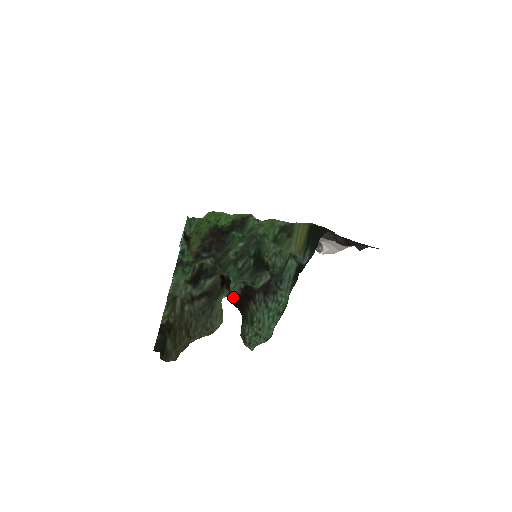
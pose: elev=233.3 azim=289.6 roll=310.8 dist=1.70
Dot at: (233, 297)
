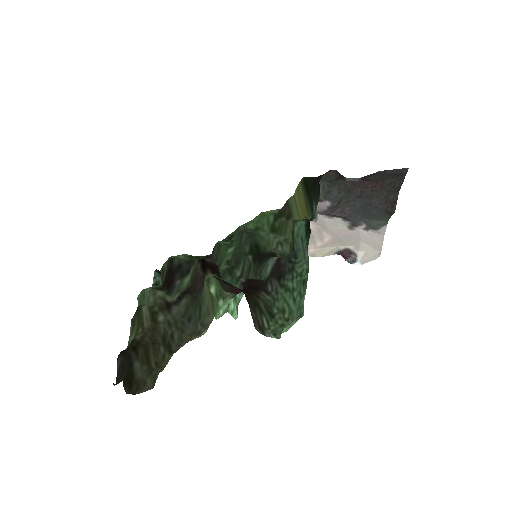
Dot at: (231, 291)
